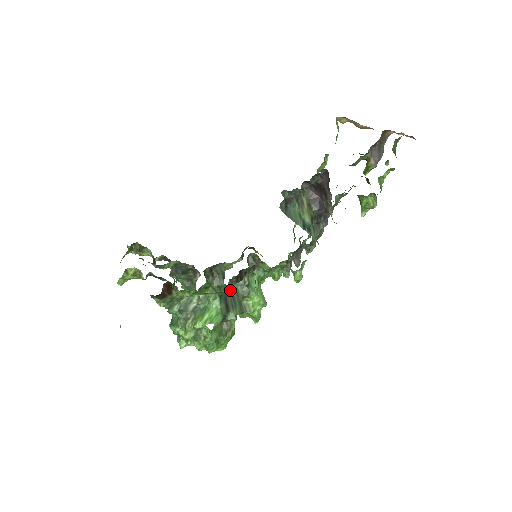
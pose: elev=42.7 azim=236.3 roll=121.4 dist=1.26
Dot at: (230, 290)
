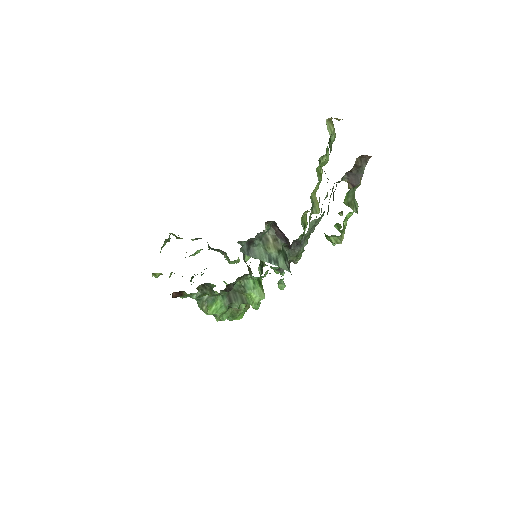
Dot at: occluded
